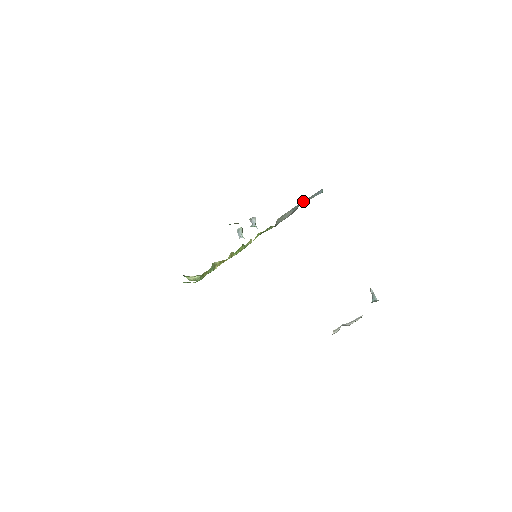
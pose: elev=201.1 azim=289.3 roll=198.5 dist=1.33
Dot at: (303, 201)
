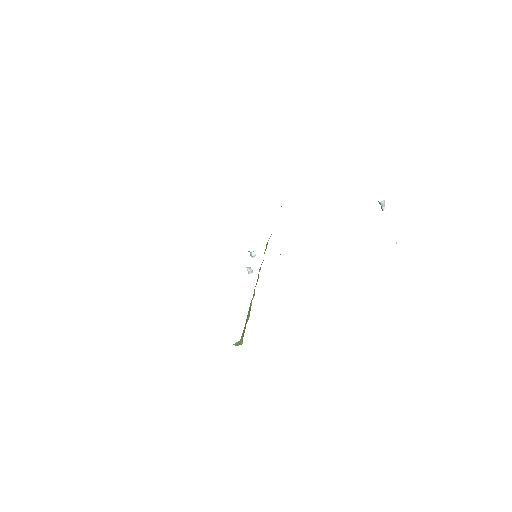
Dot at: occluded
